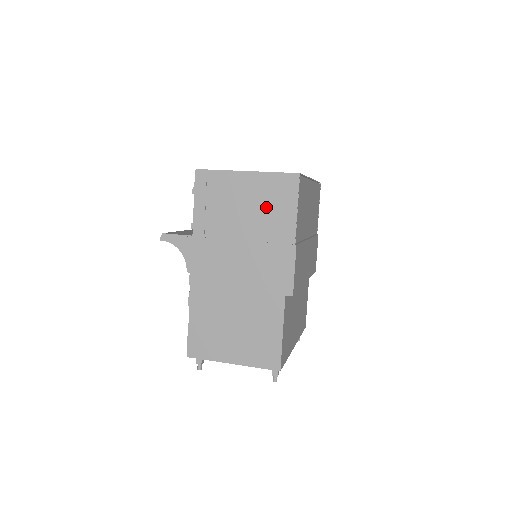
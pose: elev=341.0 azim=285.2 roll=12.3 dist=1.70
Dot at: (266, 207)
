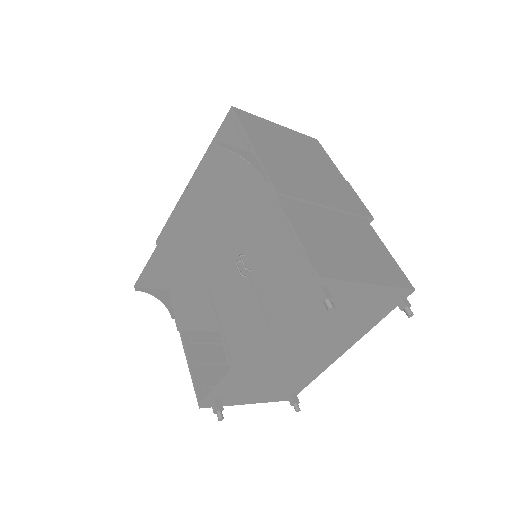
Dot at: (308, 151)
